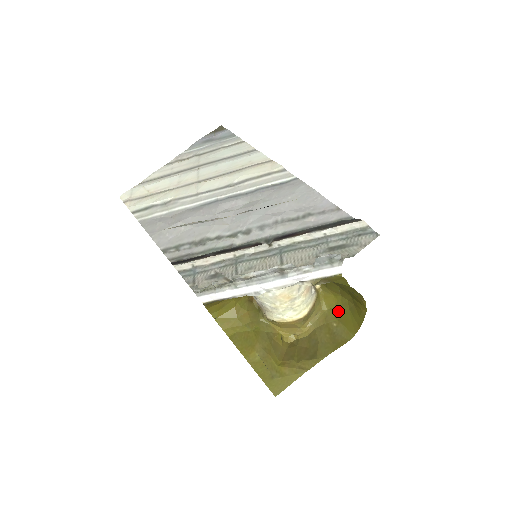
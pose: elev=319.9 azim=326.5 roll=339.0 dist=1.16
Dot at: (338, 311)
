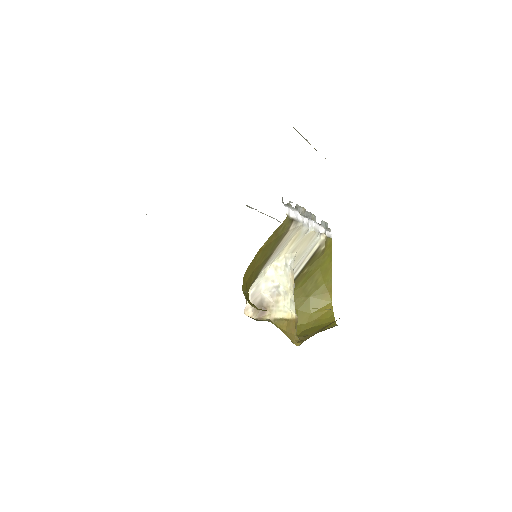
Dot at: (304, 333)
